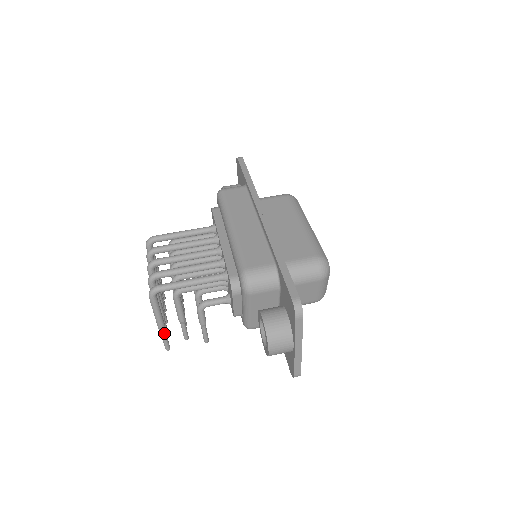
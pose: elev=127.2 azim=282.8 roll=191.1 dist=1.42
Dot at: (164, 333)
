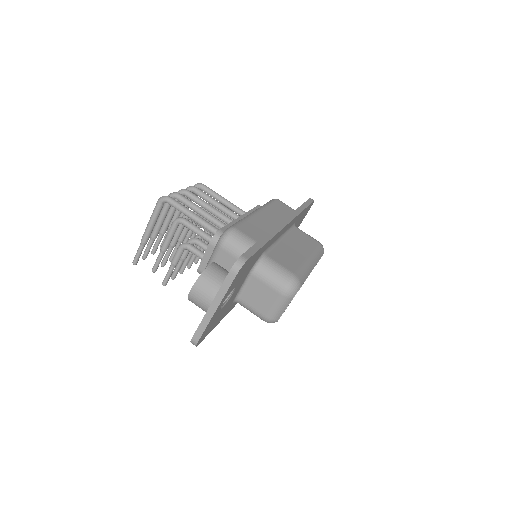
Dot at: (143, 244)
